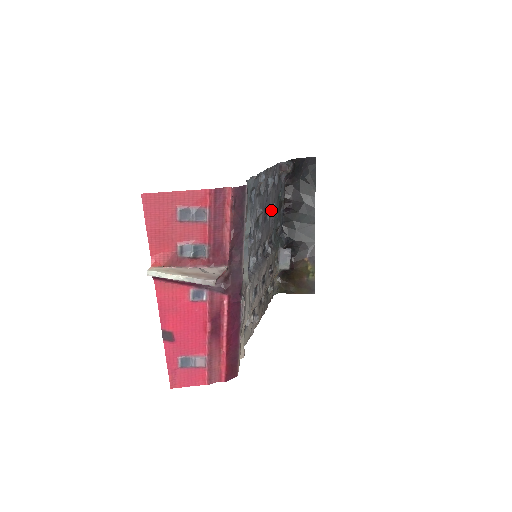
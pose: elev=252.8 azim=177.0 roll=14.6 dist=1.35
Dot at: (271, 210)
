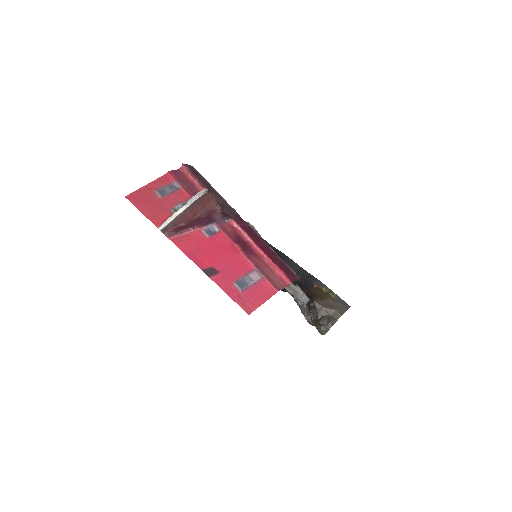
Dot at: occluded
